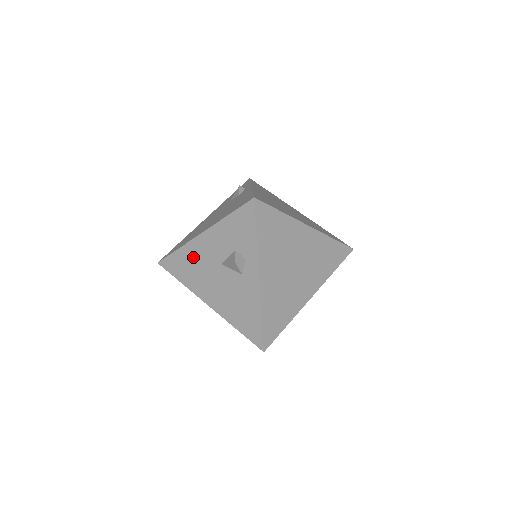
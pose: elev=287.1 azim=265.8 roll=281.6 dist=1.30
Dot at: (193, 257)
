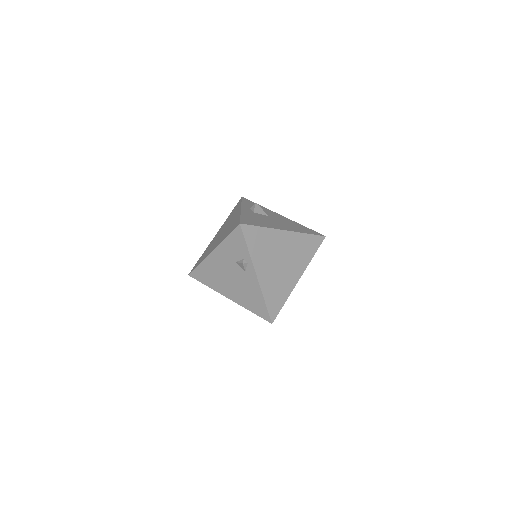
Dot at: occluded
